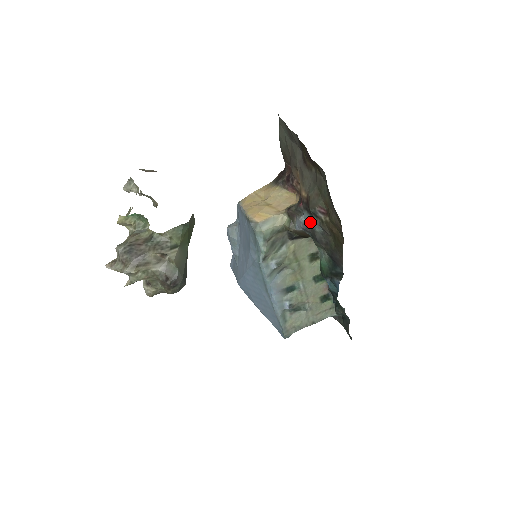
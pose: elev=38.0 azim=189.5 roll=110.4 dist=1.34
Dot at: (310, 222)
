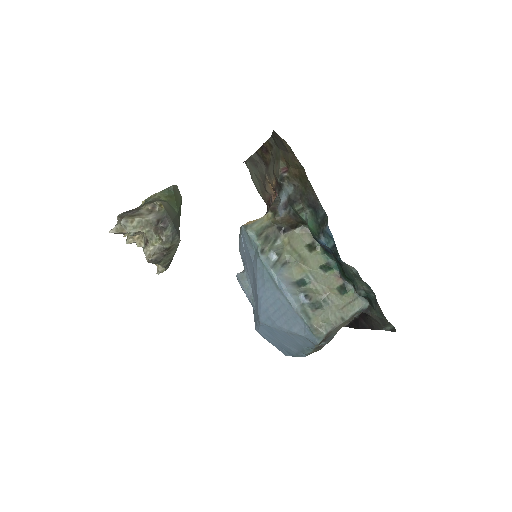
Dot at: (285, 197)
